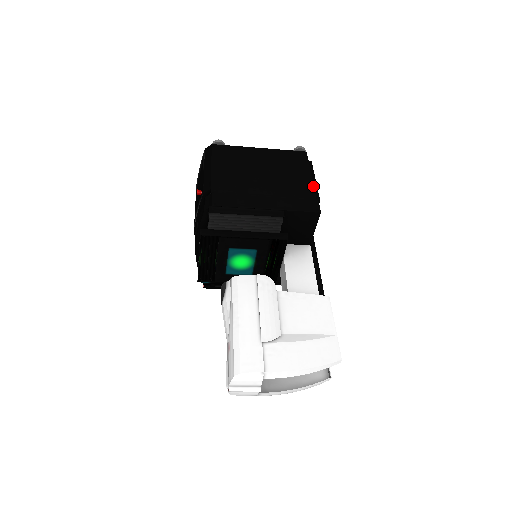
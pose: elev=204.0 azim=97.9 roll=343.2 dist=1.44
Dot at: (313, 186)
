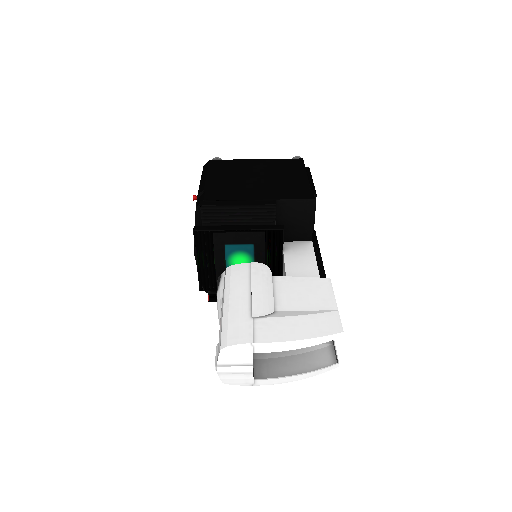
Dot at: (308, 181)
